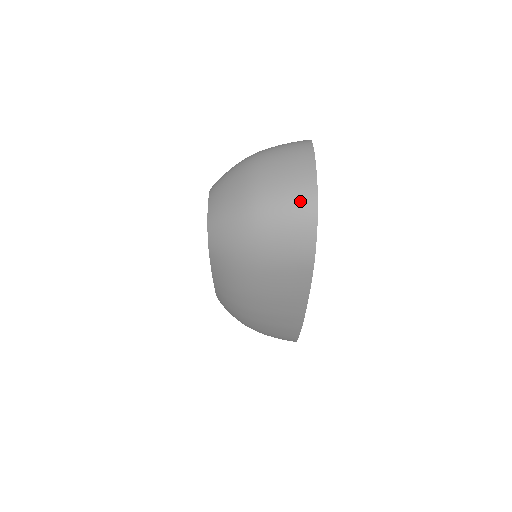
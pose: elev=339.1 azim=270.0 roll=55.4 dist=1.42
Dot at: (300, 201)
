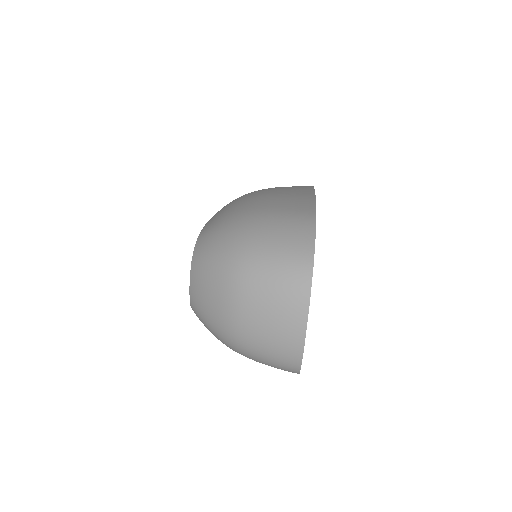
Dot at: (282, 362)
